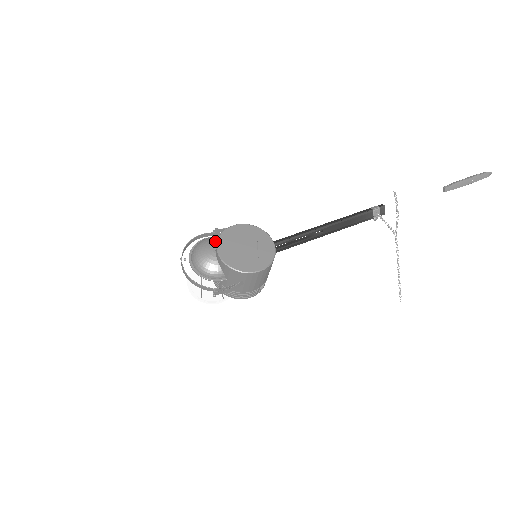
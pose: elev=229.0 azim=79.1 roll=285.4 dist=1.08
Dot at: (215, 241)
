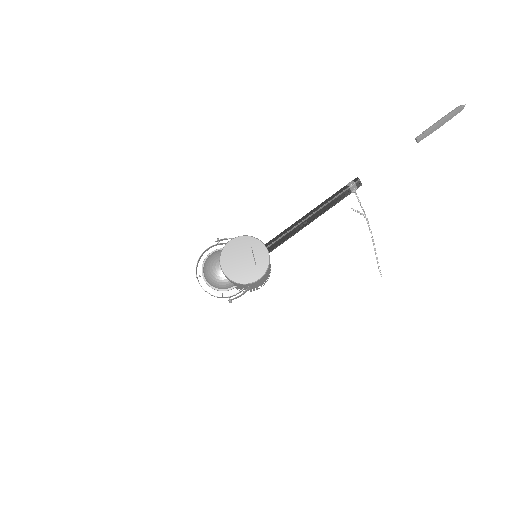
Dot at: (218, 258)
